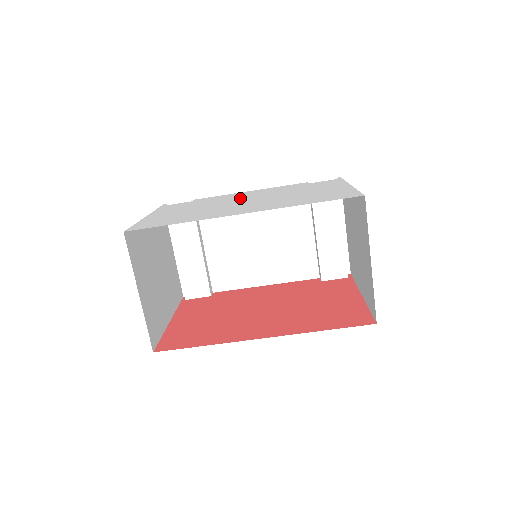
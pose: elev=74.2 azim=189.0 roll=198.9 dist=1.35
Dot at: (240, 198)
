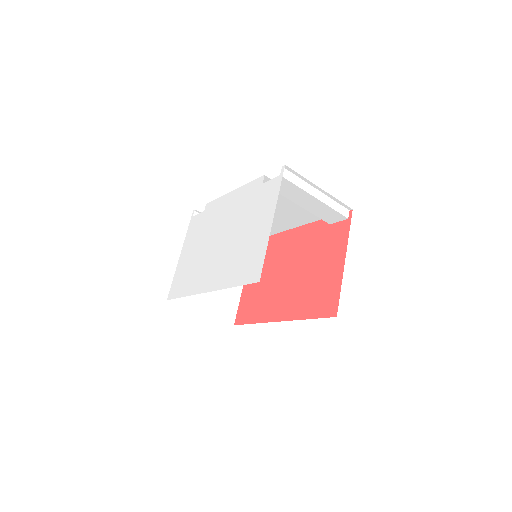
Dot at: (220, 225)
